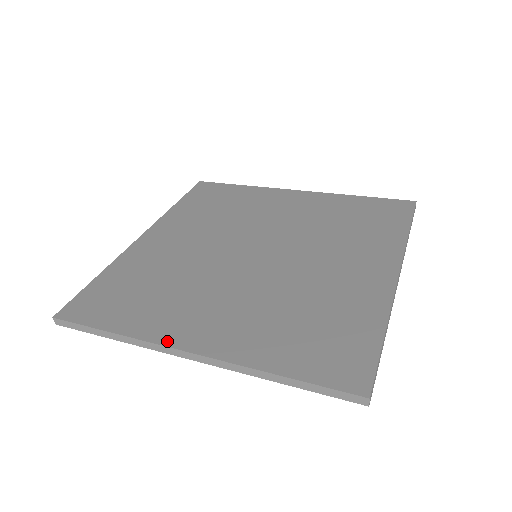
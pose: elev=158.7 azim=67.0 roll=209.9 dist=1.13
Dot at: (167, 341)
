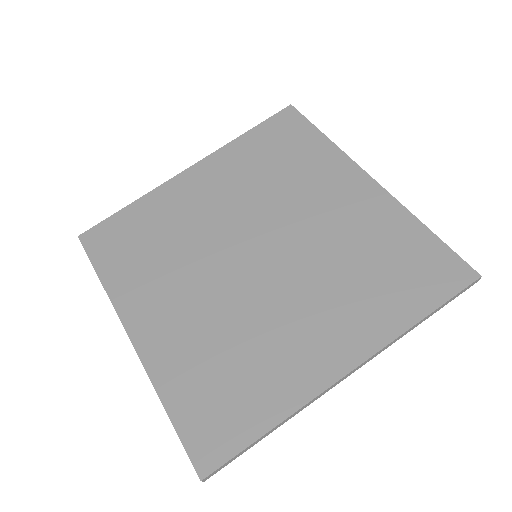
Dot at: (124, 316)
